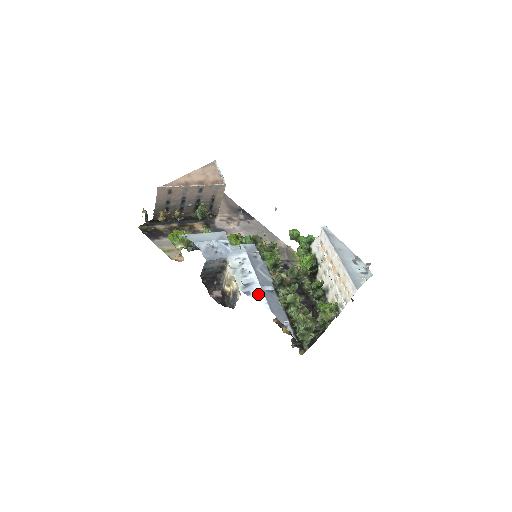
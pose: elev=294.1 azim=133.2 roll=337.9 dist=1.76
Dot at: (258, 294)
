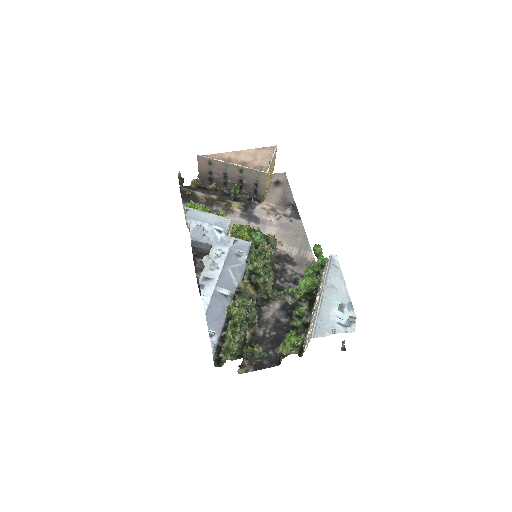
Dot at: (208, 292)
